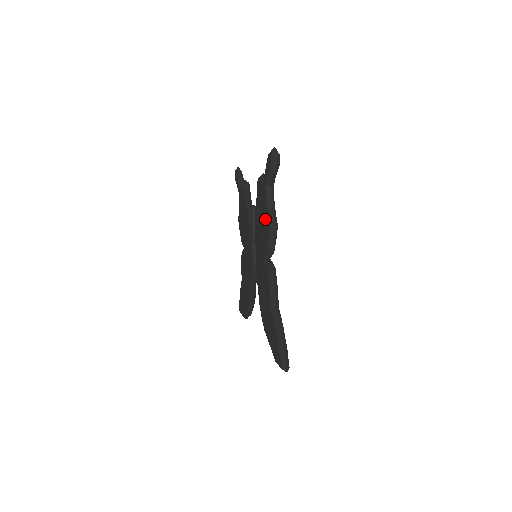
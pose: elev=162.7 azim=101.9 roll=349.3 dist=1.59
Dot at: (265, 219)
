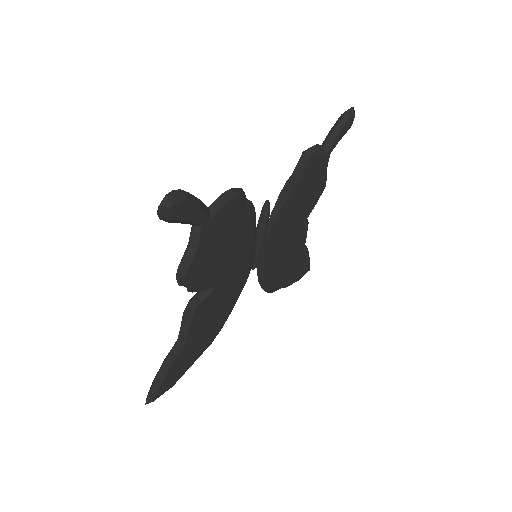
Dot at: occluded
